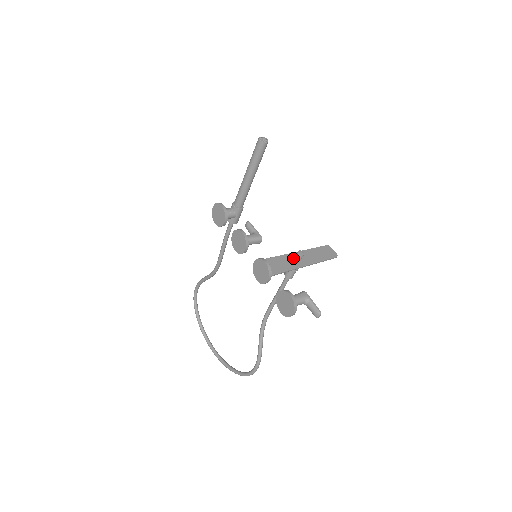
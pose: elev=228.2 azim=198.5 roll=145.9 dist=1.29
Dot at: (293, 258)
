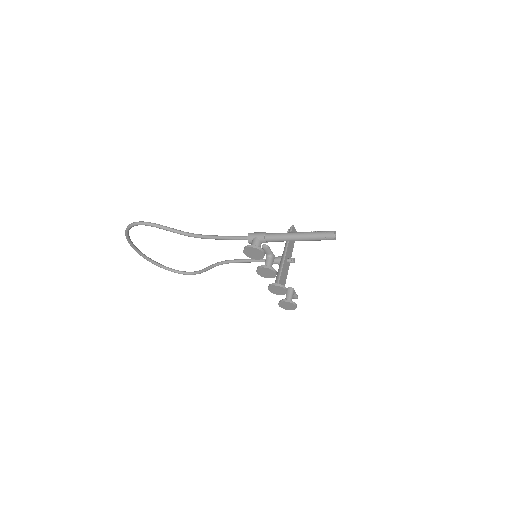
Dot at: (286, 262)
